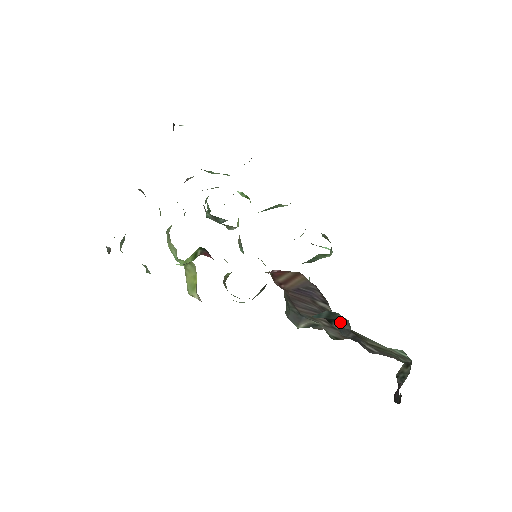
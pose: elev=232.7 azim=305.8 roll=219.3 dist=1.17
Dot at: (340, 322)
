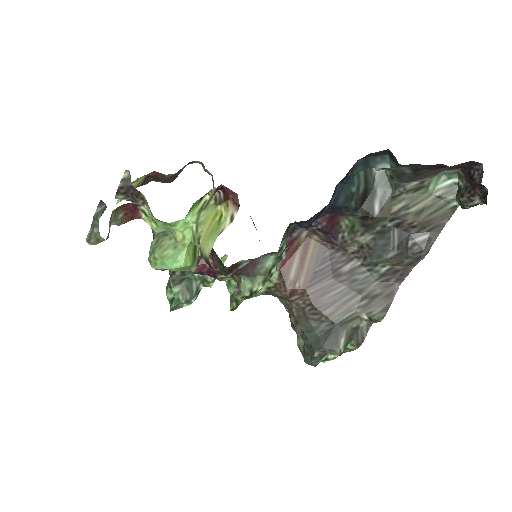
Dot at: (378, 190)
